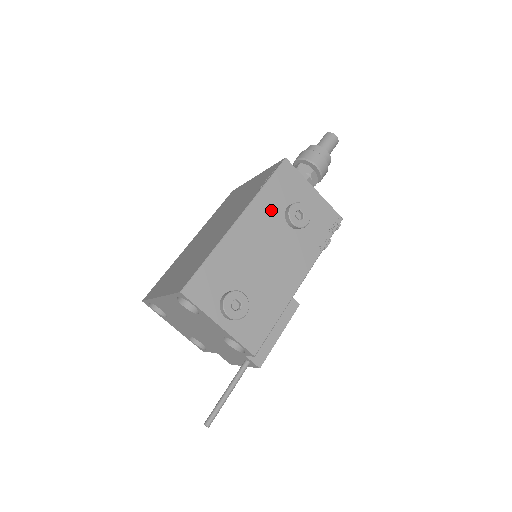
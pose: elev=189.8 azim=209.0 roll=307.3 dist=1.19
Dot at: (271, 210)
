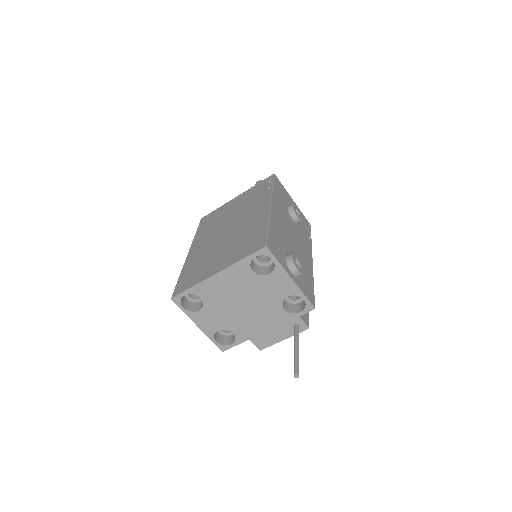
Dot at: (282, 205)
